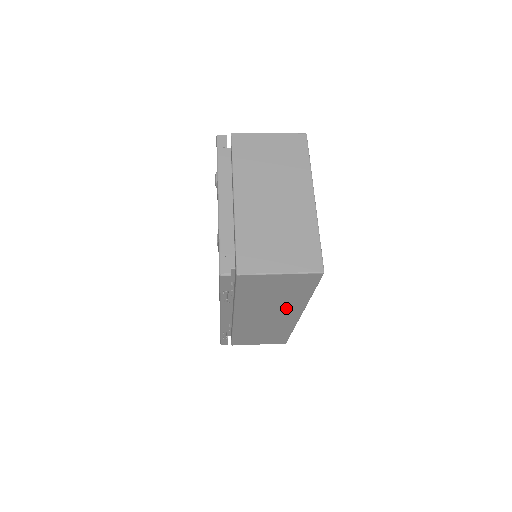
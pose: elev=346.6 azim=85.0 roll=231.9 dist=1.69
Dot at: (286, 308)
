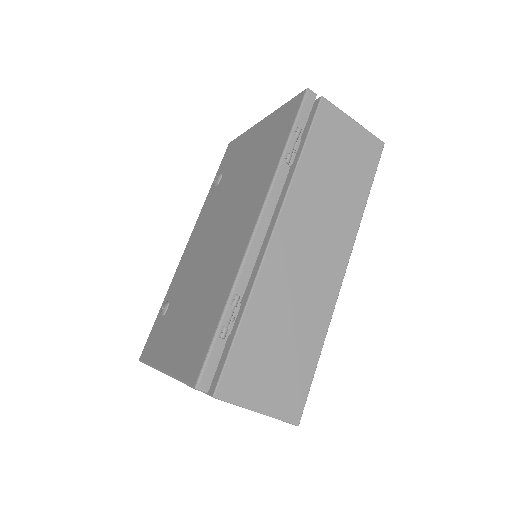
Dot at: (338, 227)
